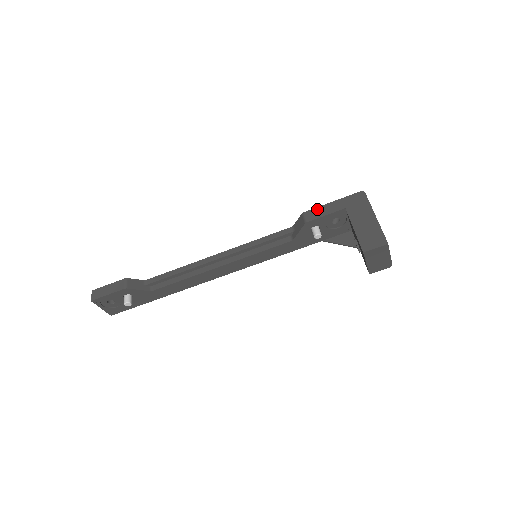
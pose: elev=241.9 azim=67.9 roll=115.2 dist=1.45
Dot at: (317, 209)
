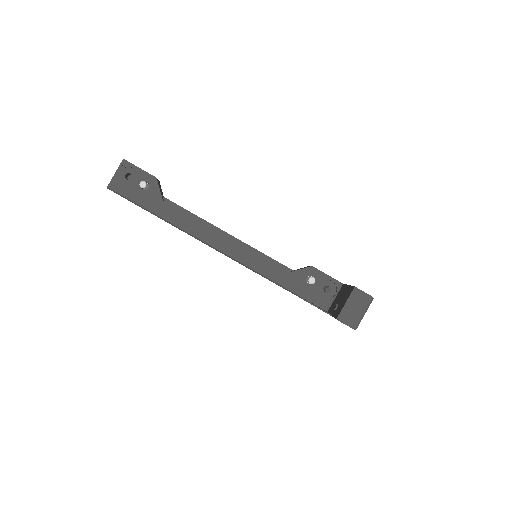
Dot at: occluded
